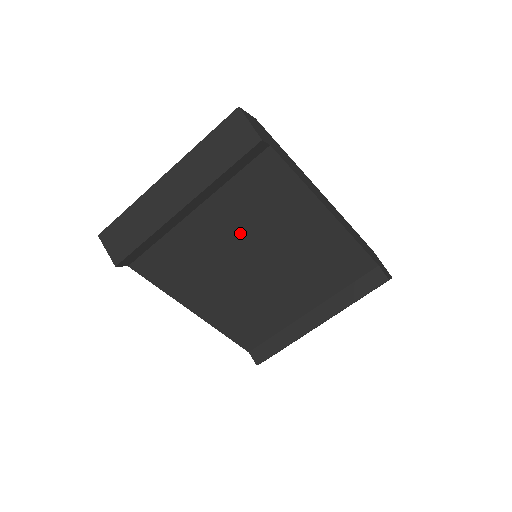
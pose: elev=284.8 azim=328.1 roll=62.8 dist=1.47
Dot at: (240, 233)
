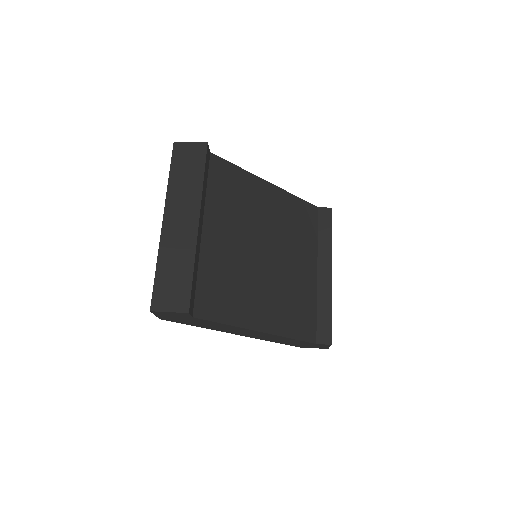
Dot at: (239, 231)
